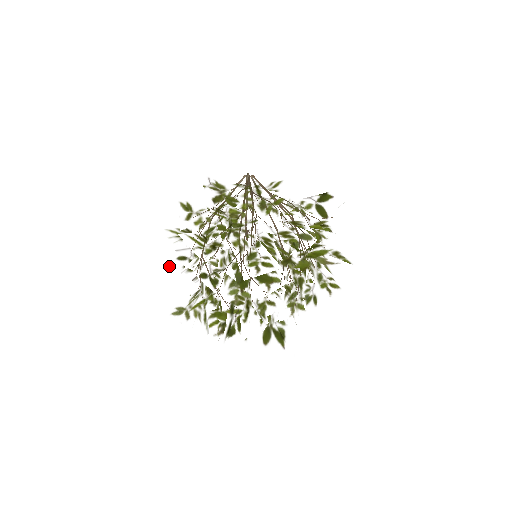
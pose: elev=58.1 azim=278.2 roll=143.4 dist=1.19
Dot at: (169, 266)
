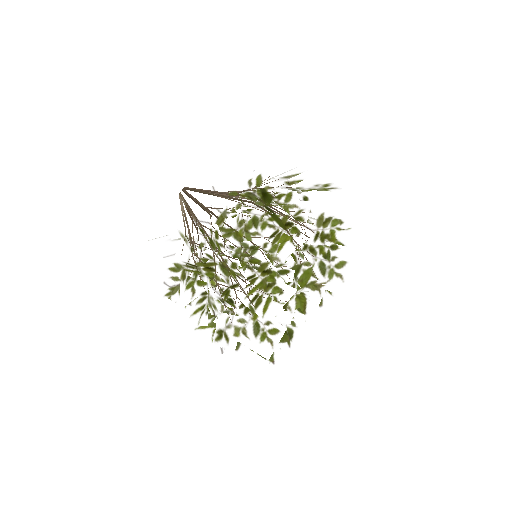
Dot at: occluded
